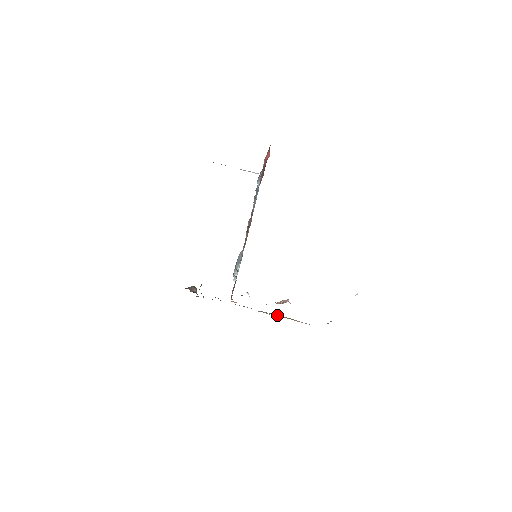
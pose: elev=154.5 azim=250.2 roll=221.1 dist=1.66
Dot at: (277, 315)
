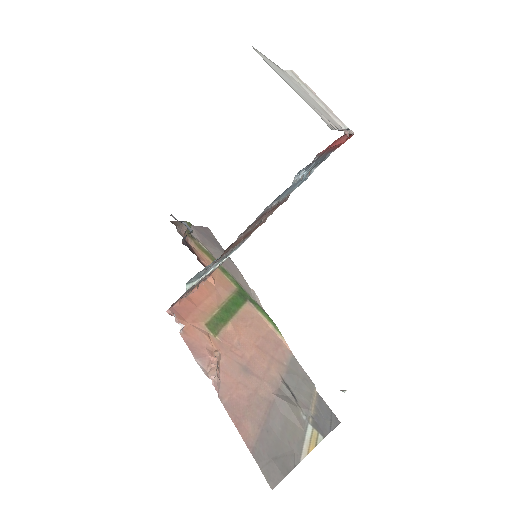
Dot at: (263, 315)
